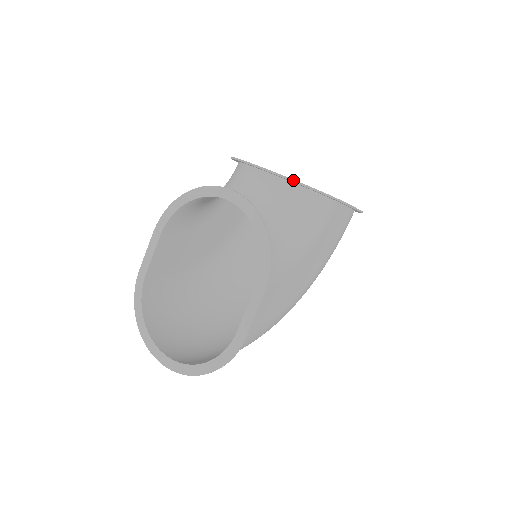
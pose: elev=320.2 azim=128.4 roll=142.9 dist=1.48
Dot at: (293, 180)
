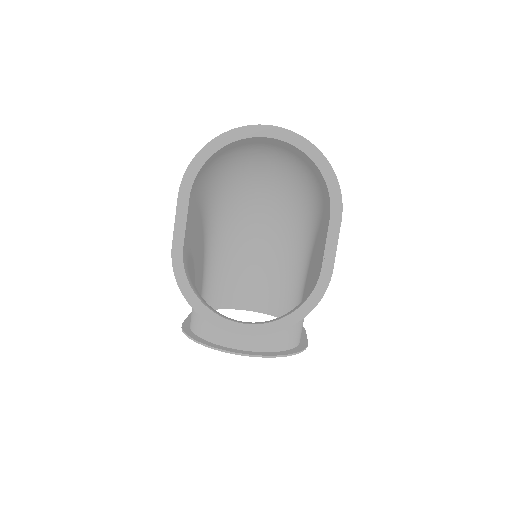
Dot at: occluded
